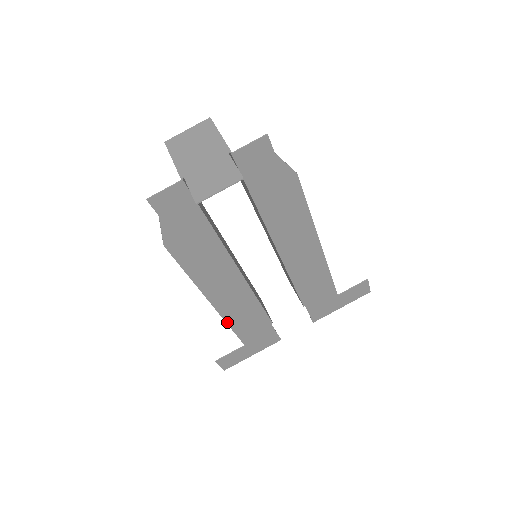
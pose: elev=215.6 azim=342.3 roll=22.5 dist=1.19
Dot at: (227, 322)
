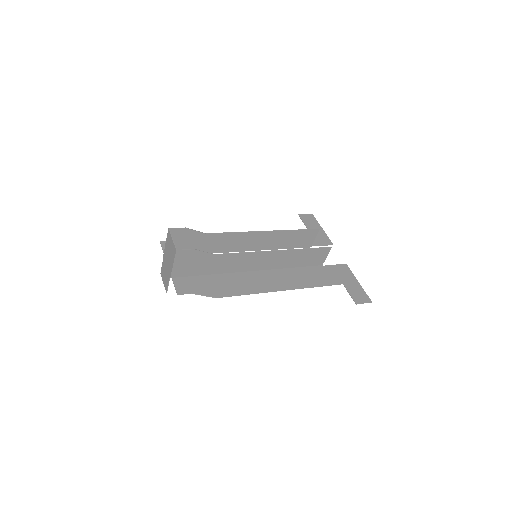
Dot at: occluded
